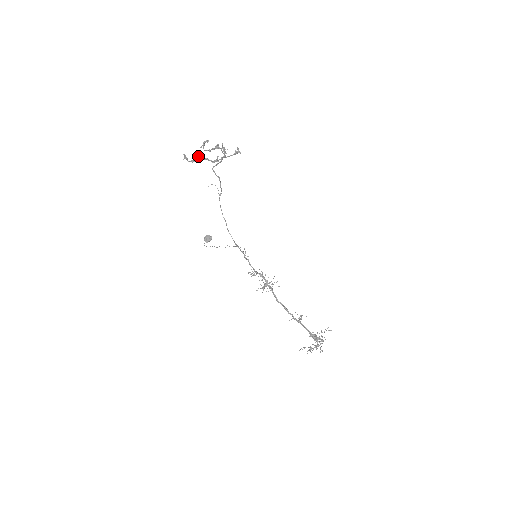
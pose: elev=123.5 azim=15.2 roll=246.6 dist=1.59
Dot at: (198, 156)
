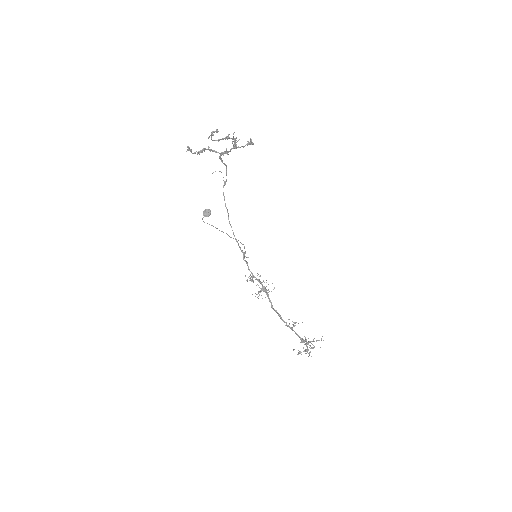
Dot at: (204, 148)
